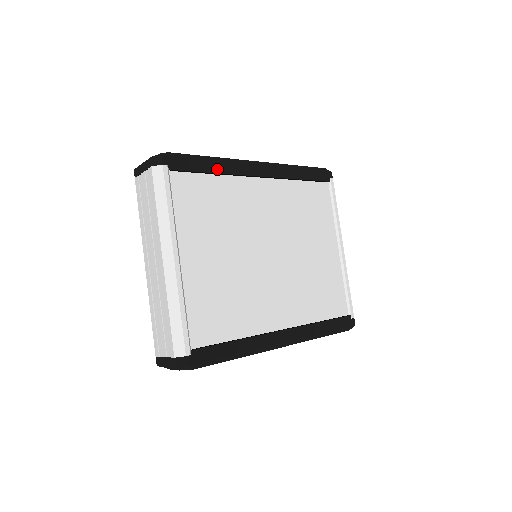
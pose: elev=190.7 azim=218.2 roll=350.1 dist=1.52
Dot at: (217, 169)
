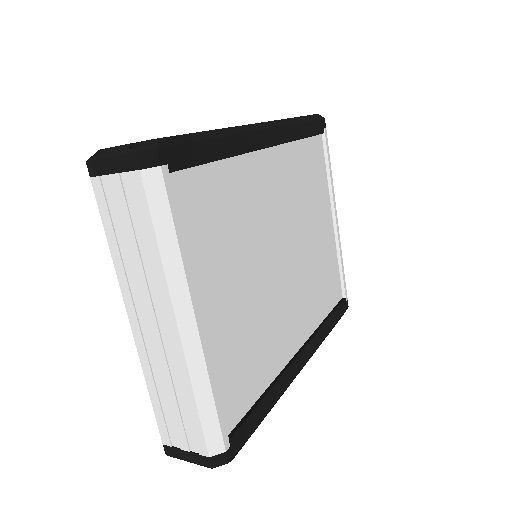
Dot at: (225, 151)
